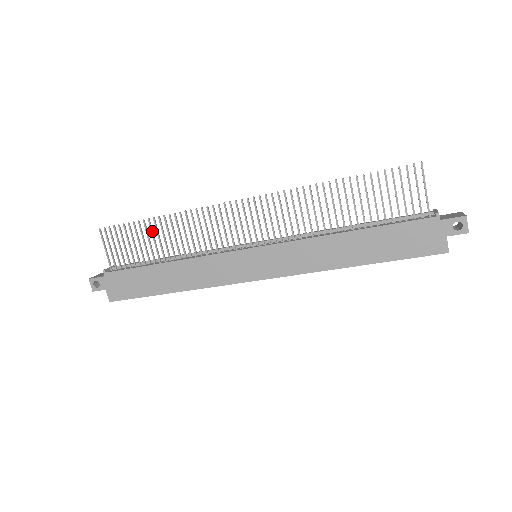
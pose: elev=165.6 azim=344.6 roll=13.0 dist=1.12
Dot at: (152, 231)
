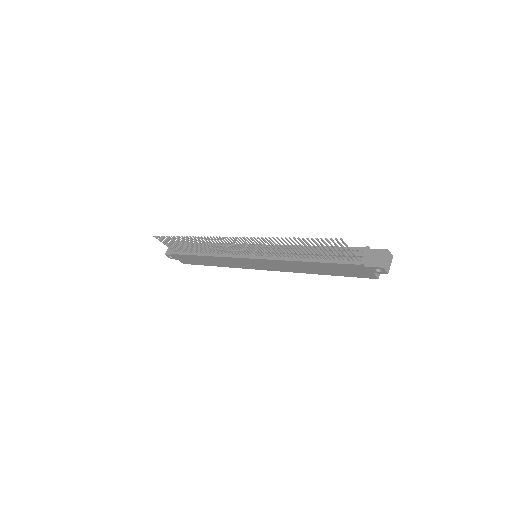
Dot at: (185, 241)
